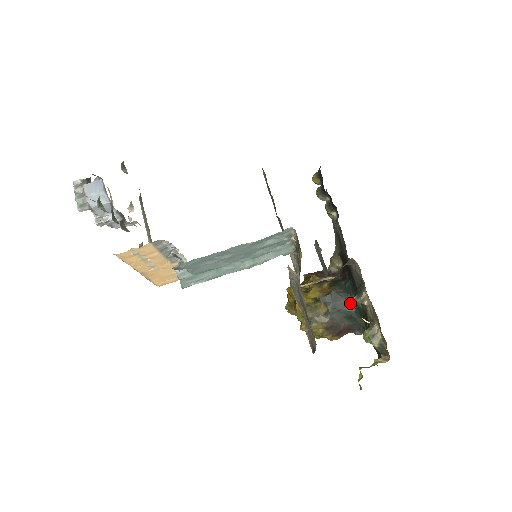
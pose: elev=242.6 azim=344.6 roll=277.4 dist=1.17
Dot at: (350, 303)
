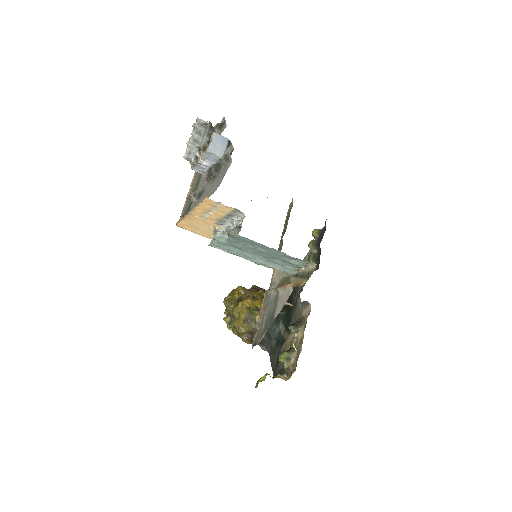
Dot at: (276, 326)
